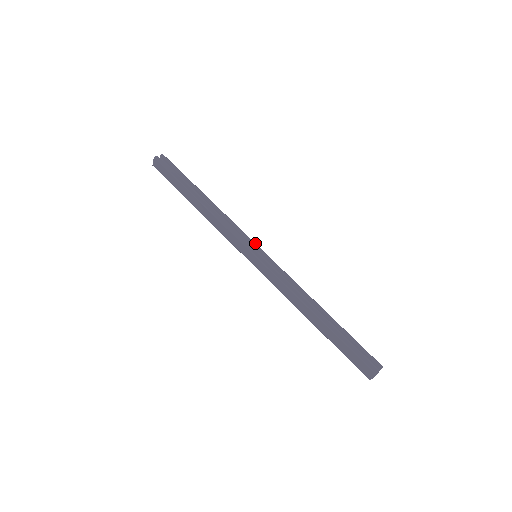
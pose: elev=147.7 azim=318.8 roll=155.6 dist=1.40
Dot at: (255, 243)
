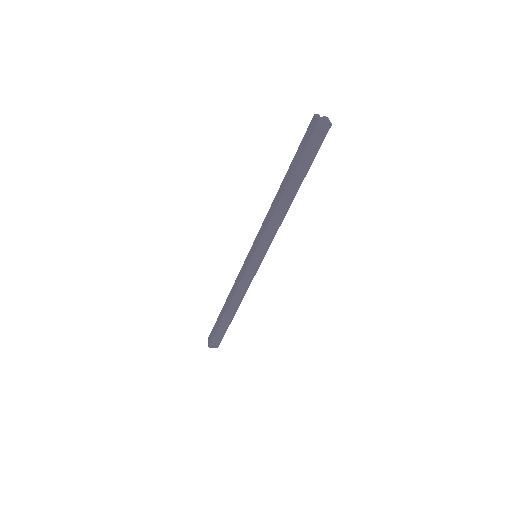
Dot at: occluded
